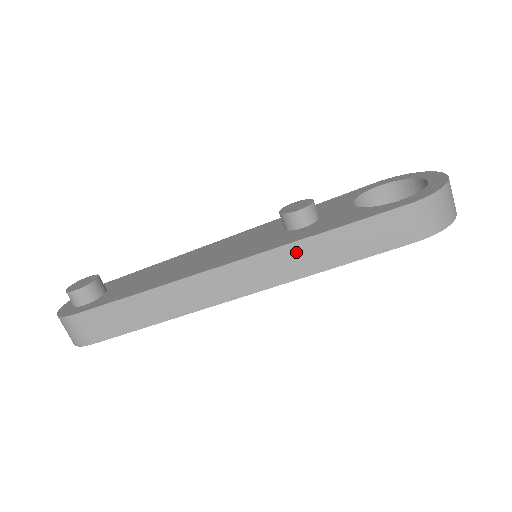
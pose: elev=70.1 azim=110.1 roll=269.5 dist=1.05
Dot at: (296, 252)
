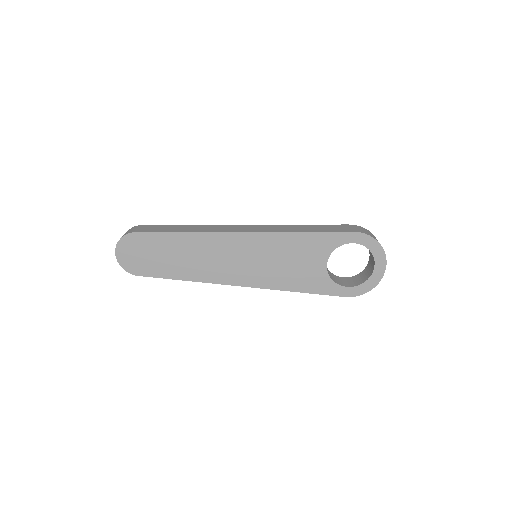
Dot at: (284, 227)
